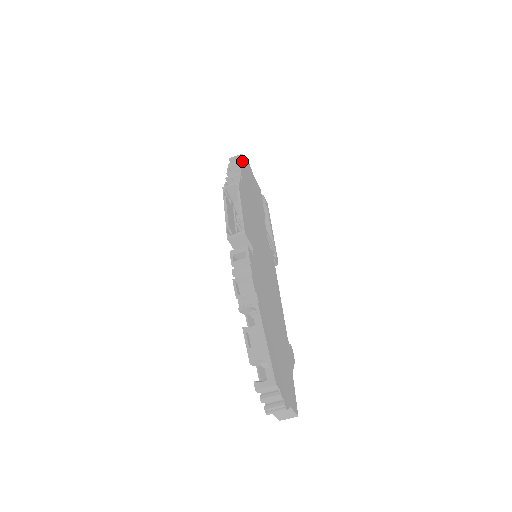
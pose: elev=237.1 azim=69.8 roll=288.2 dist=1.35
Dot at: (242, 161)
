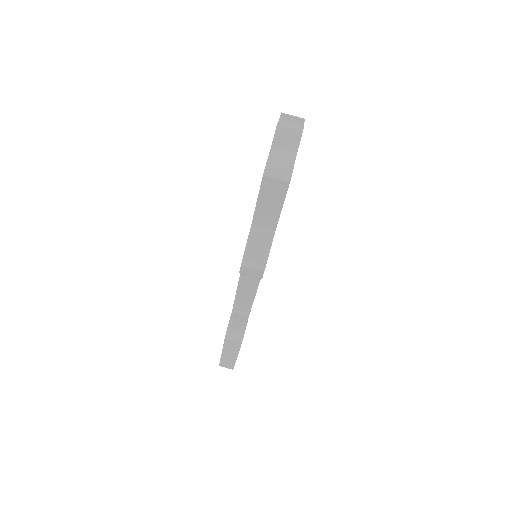
Dot at: occluded
